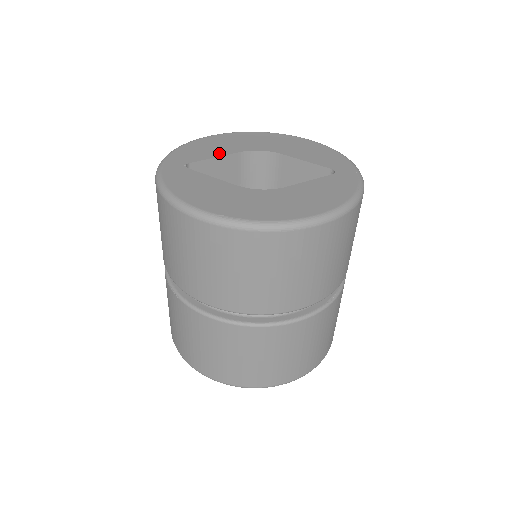
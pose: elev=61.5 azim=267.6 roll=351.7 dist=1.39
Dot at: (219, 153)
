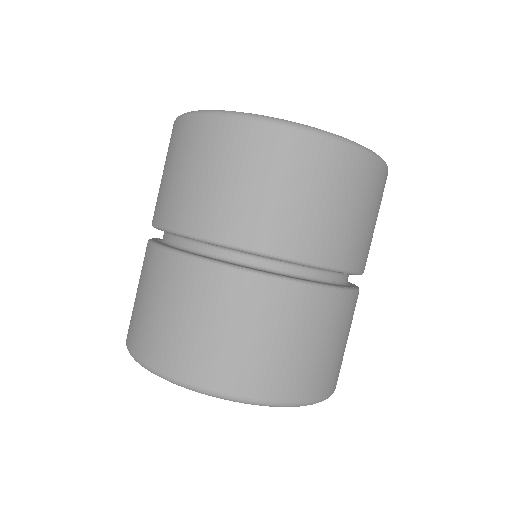
Dot at: occluded
